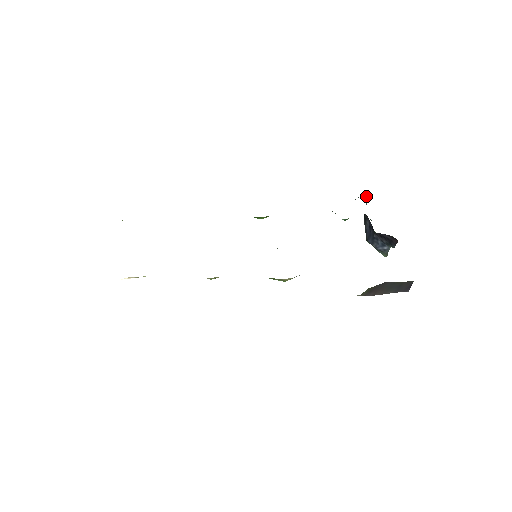
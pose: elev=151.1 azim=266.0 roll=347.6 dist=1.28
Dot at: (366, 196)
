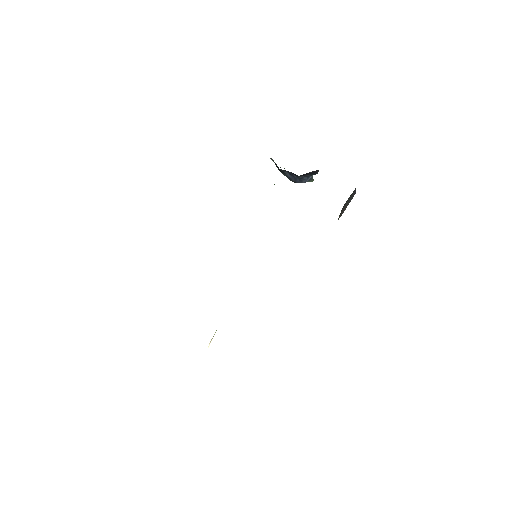
Dot at: (271, 159)
